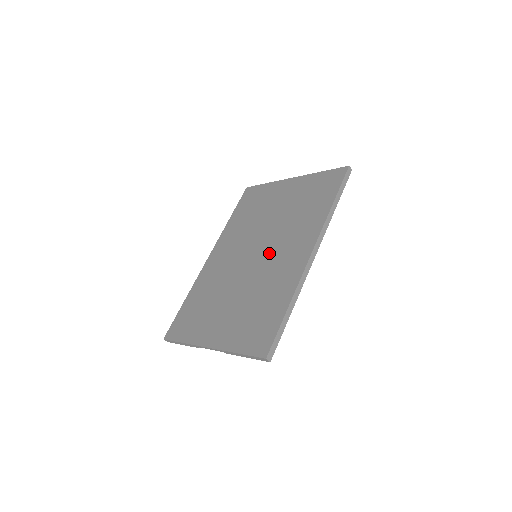
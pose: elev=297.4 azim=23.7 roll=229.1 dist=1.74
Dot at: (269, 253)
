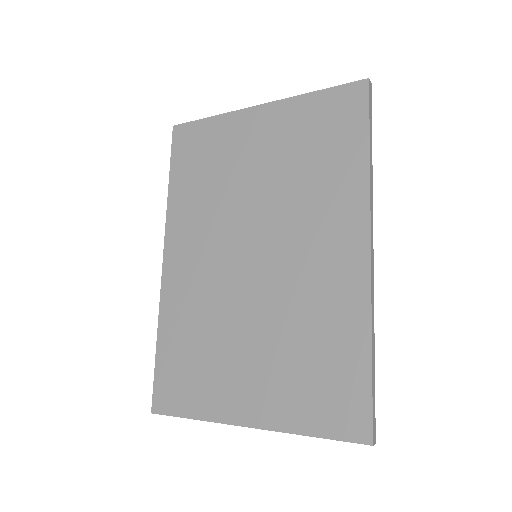
Dot at: (284, 253)
